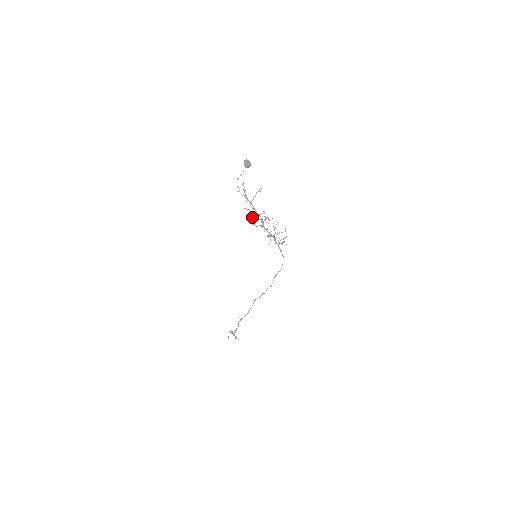
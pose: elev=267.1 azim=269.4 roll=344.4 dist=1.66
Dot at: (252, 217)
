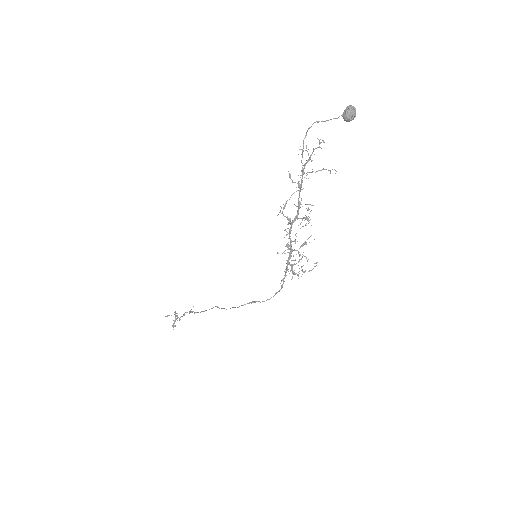
Dot at: occluded
